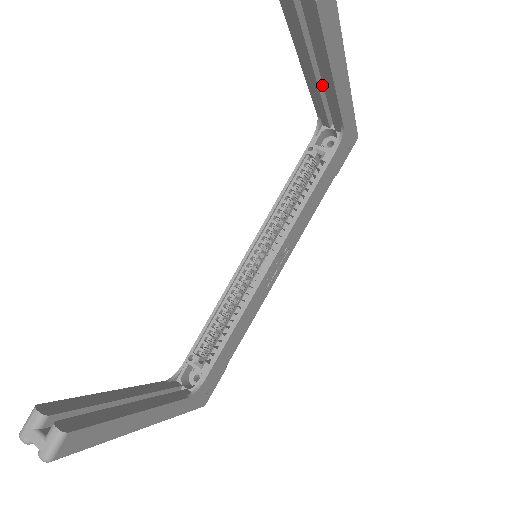
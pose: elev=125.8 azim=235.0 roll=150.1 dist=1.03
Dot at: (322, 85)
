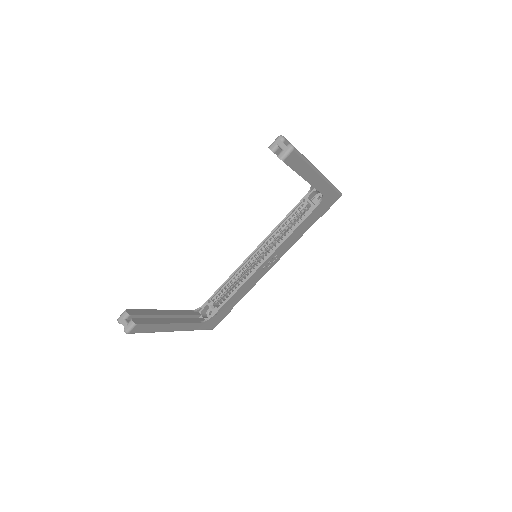
Dot at: occluded
